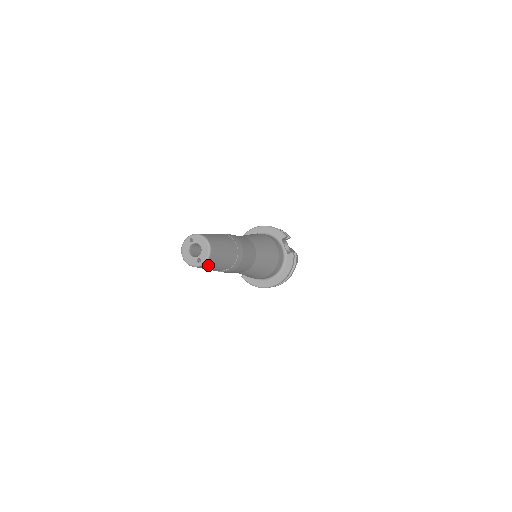
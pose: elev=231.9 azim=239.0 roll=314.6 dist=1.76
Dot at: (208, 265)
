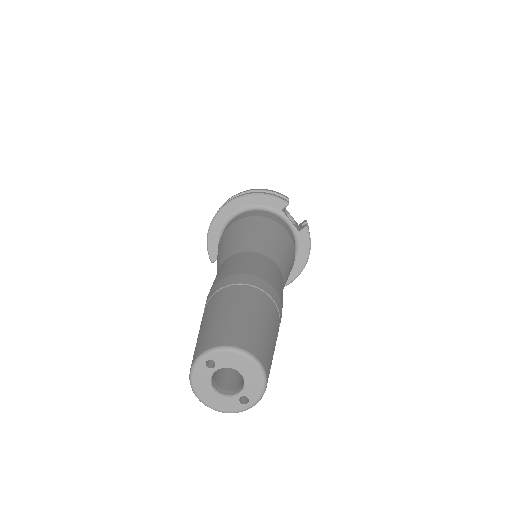
Dot at: occluded
